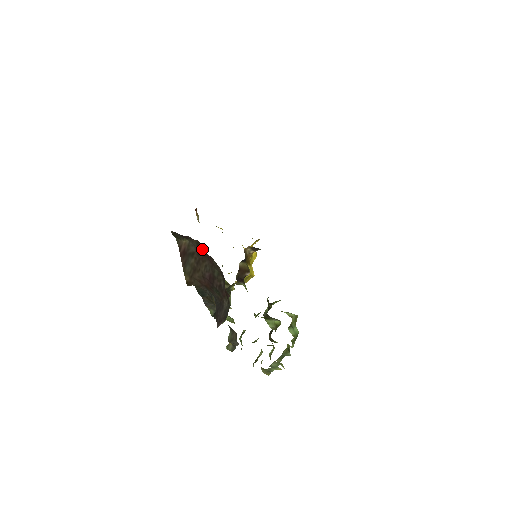
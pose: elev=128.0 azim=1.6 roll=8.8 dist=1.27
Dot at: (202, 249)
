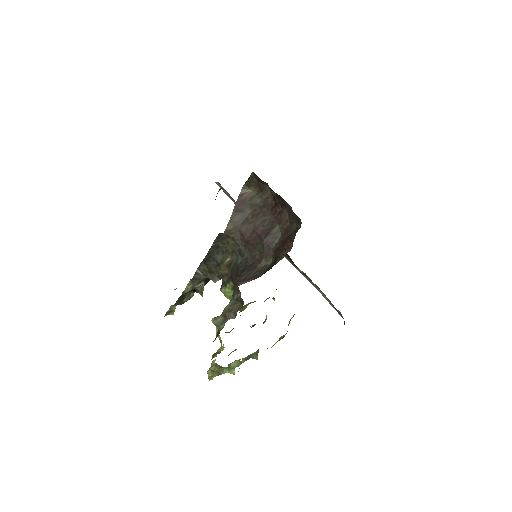
Dot at: (271, 204)
